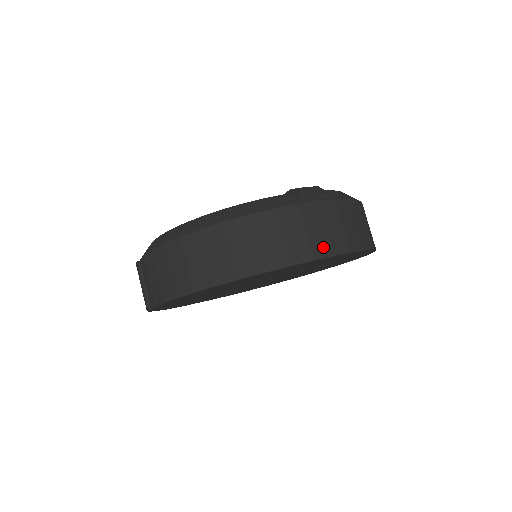
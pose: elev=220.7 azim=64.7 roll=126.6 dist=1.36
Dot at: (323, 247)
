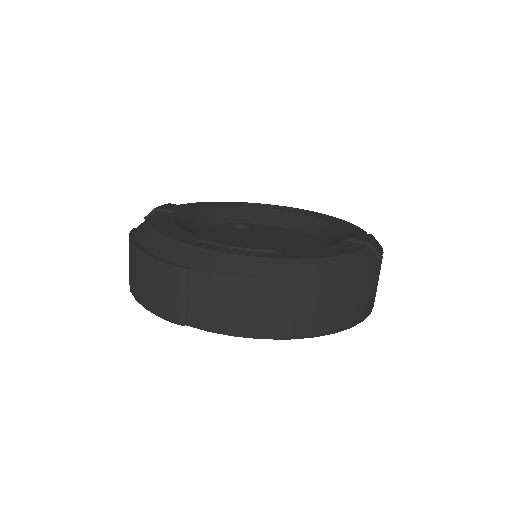
Dot at: (374, 300)
